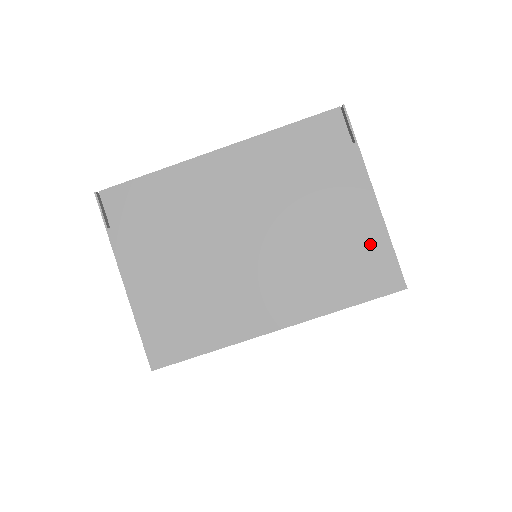
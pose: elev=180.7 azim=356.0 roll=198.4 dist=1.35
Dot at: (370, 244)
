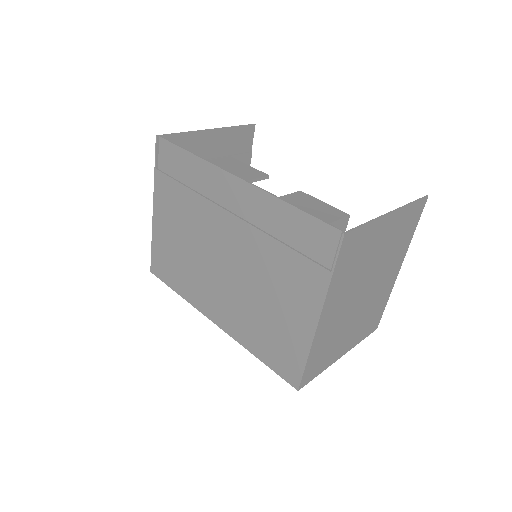
Dot at: (293, 343)
